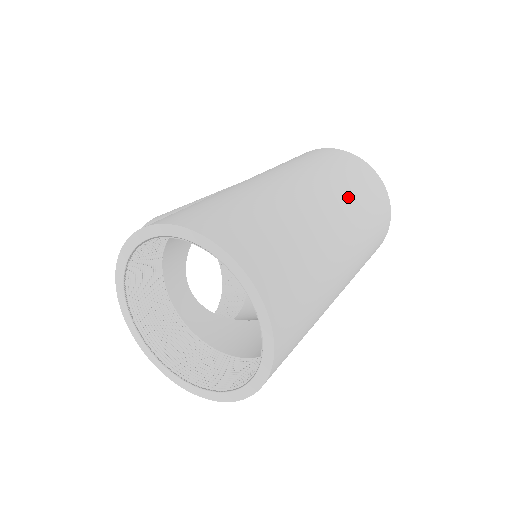
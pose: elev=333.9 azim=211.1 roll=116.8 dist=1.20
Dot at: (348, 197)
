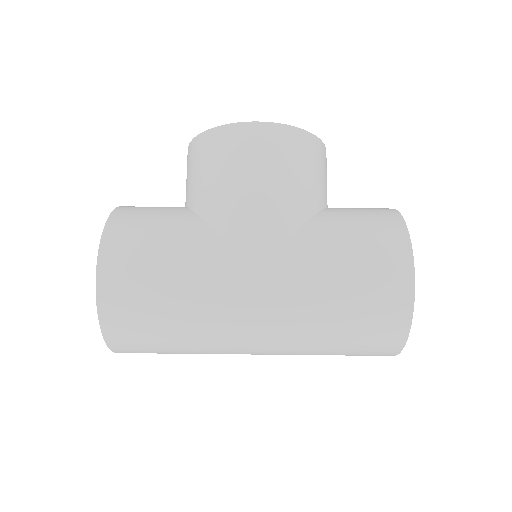
Dot at: (302, 352)
